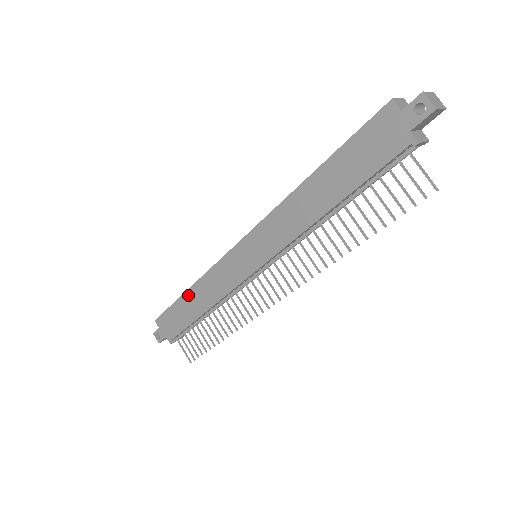
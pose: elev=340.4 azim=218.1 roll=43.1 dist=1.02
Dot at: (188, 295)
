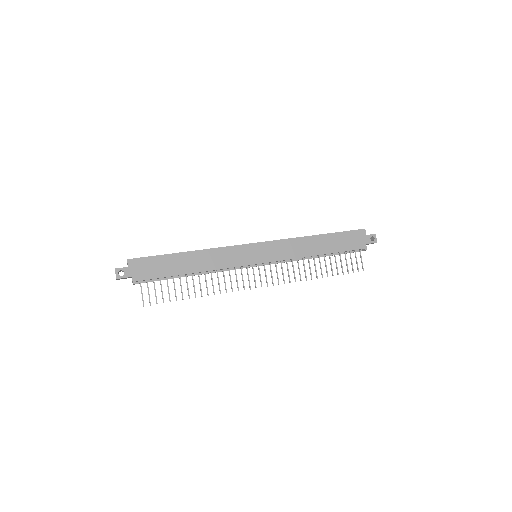
Dot at: (186, 255)
